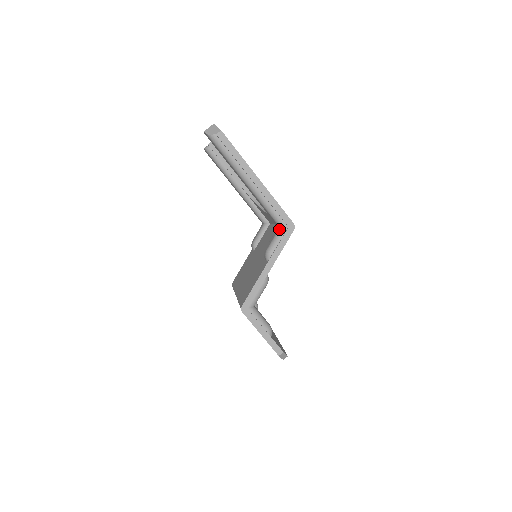
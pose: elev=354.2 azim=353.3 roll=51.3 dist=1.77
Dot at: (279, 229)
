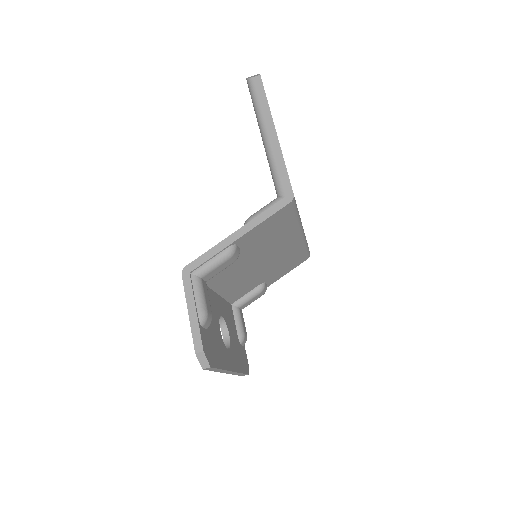
Dot at: occluded
